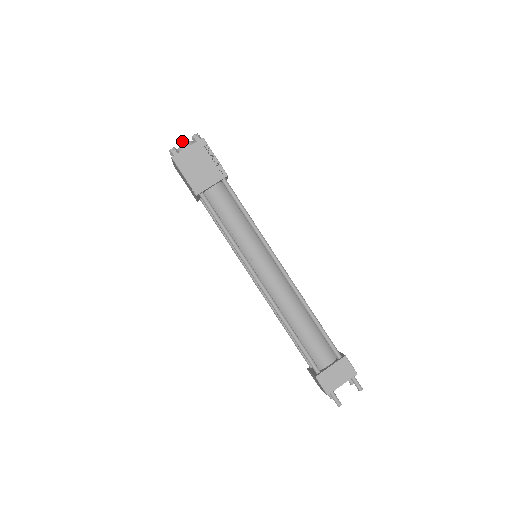
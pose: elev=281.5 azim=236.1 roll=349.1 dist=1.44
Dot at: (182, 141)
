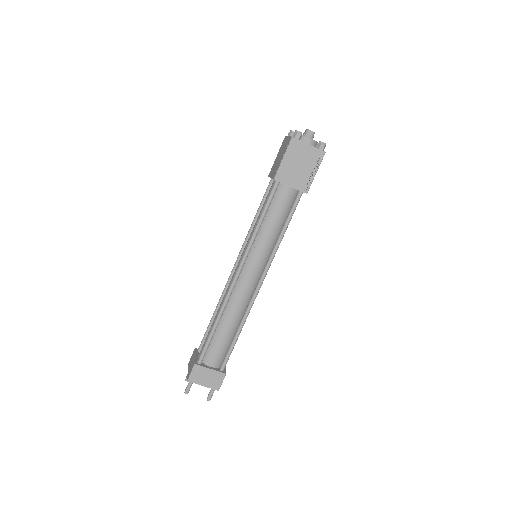
Dot at: (311, 133)
